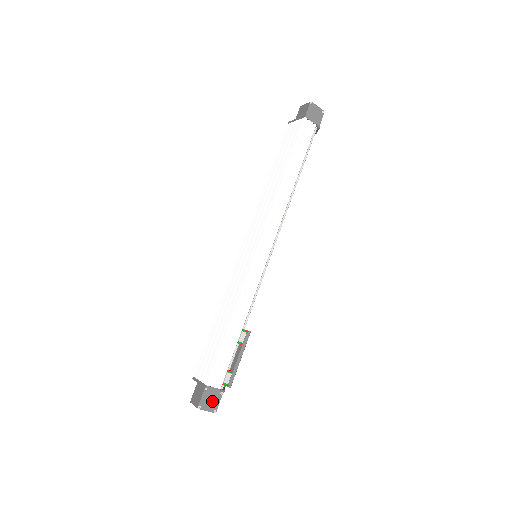
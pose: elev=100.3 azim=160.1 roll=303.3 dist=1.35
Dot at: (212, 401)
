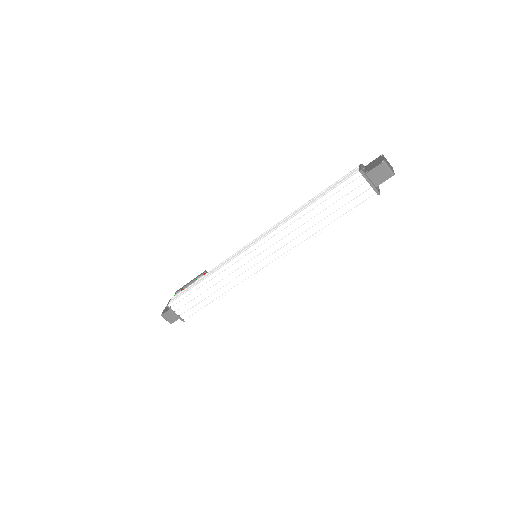
Dot at: occluded
